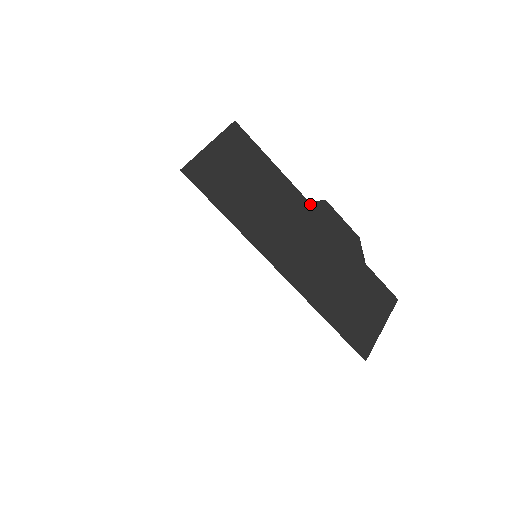
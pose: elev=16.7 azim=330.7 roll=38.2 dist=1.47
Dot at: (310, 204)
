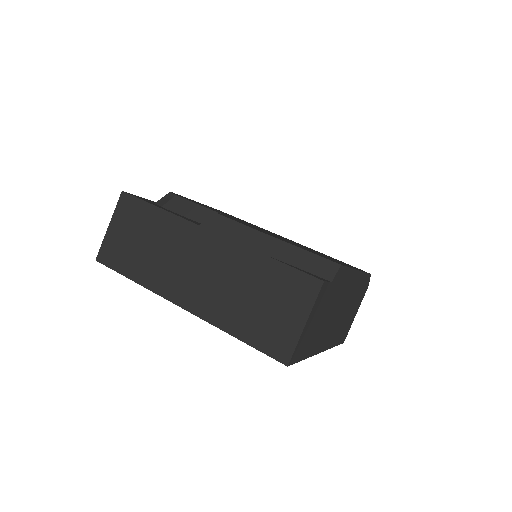
Dot at: (199, 226)
